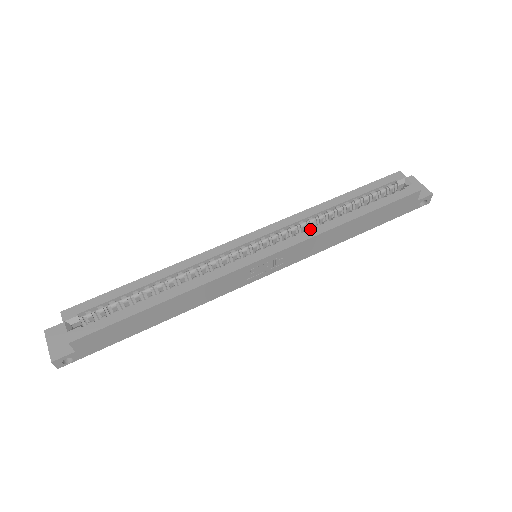
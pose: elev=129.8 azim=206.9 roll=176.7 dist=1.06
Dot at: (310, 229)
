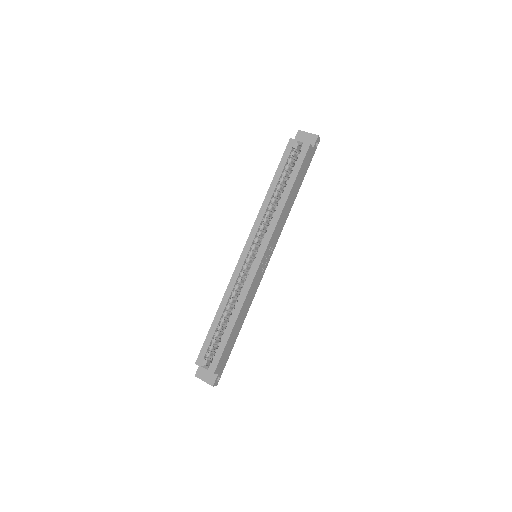
Dot at: (271, 221)
